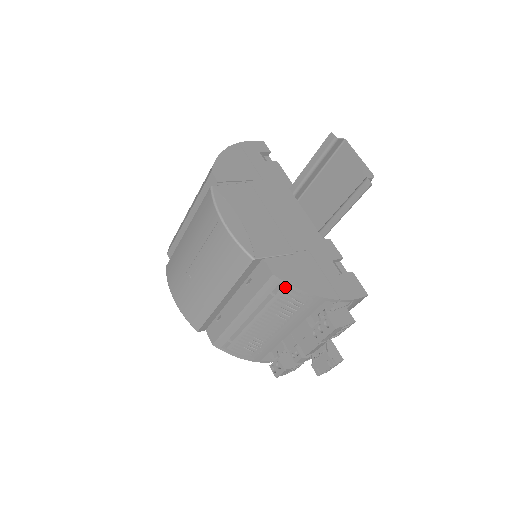
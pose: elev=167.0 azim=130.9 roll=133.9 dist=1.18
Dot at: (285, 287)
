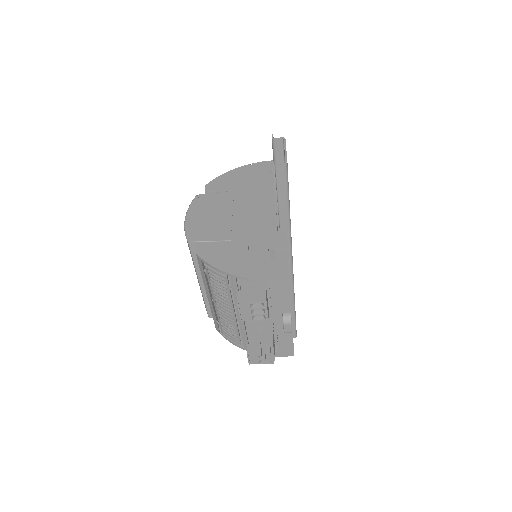
Dot at: (207, 265)
